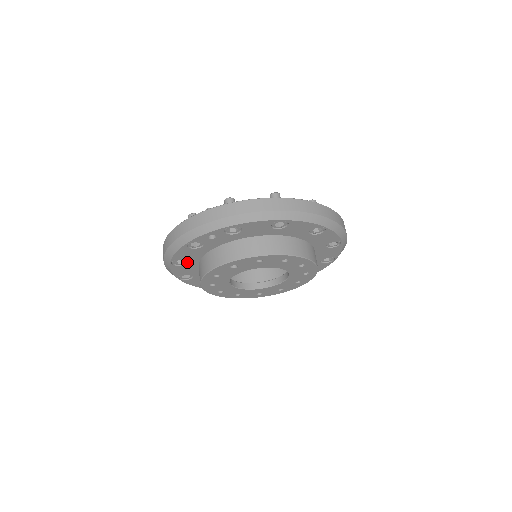
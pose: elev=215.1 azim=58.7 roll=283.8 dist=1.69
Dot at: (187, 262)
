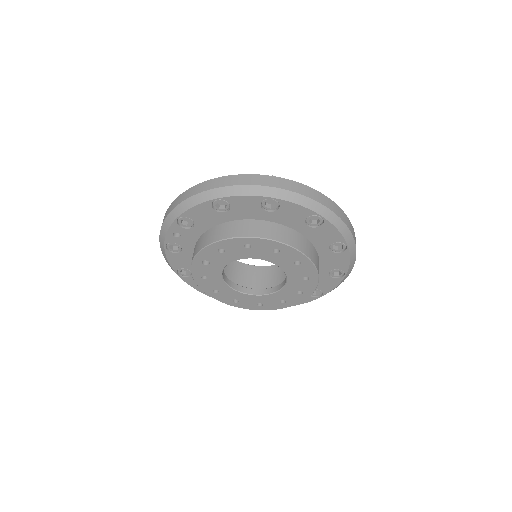
Dot at: occluded
